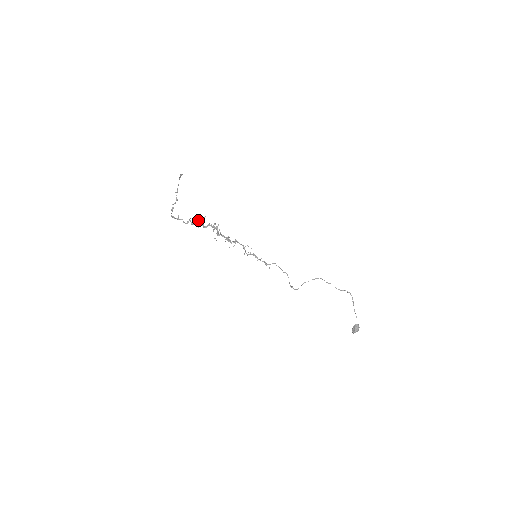
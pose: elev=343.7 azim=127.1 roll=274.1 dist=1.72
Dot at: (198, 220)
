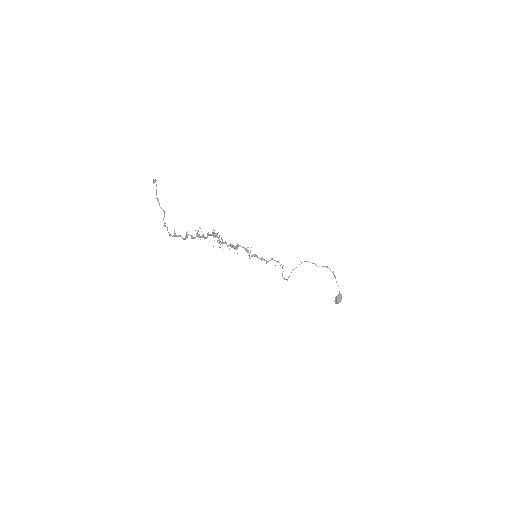
Dot at: (197, 231)
